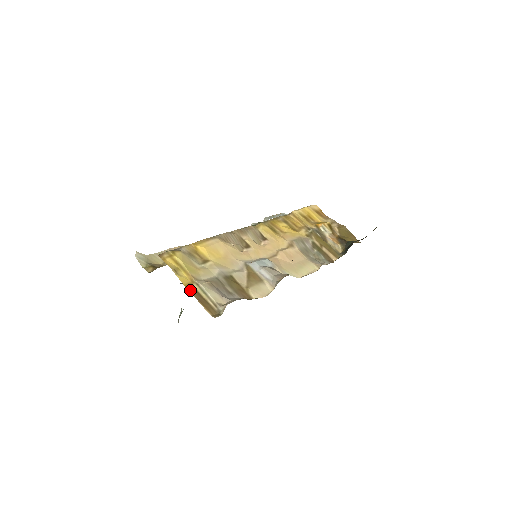
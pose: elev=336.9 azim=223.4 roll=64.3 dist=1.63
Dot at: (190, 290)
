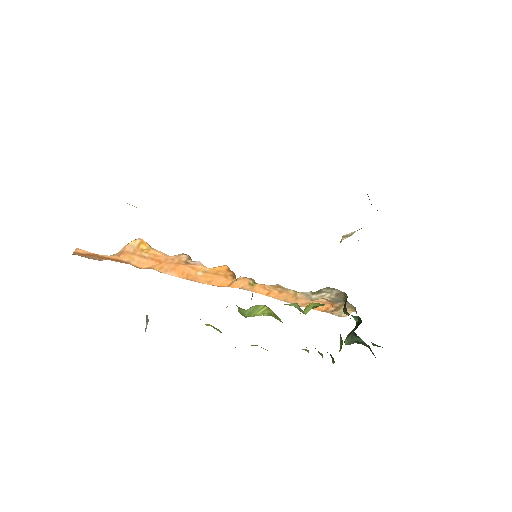
Dot at: occluded
